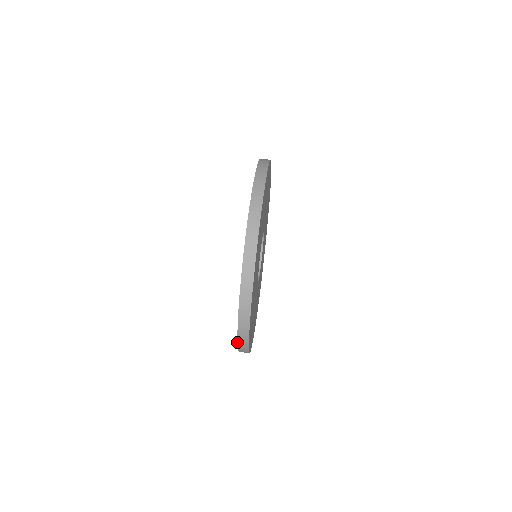
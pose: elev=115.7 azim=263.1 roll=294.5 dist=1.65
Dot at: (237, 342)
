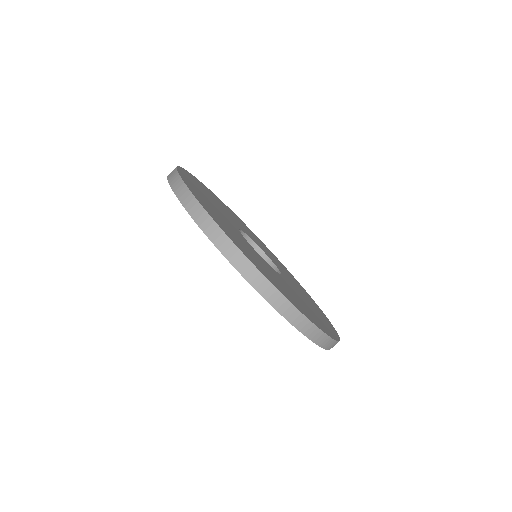
Dot at: occluded
